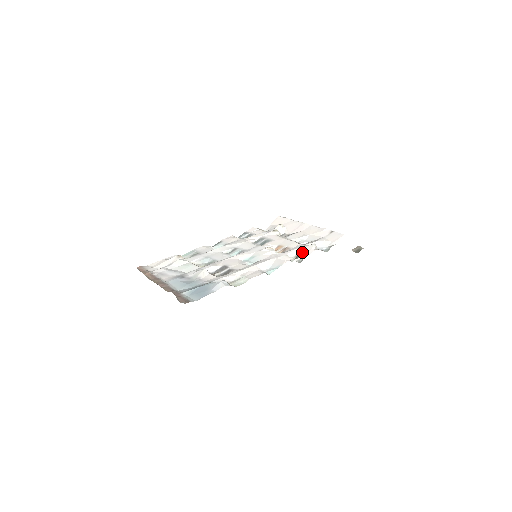
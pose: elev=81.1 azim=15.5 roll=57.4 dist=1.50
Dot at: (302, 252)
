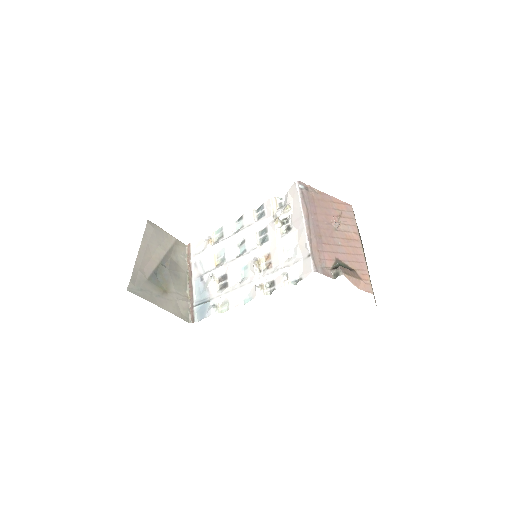
Dot at: (275, 281)
